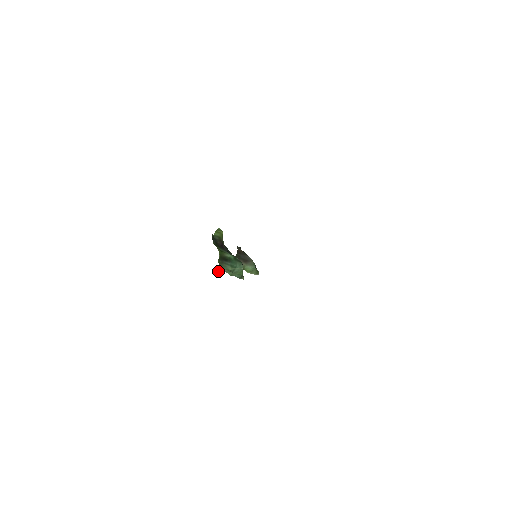
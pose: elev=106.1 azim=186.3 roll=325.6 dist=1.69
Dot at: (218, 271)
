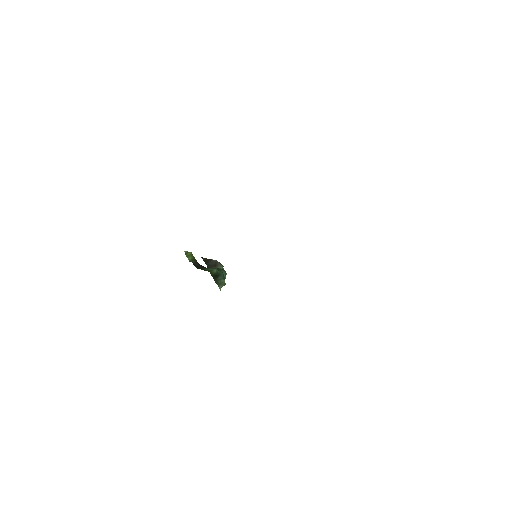
Dot at: occluded
